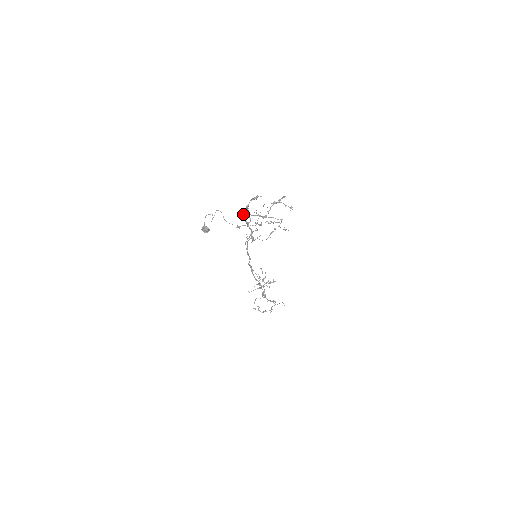
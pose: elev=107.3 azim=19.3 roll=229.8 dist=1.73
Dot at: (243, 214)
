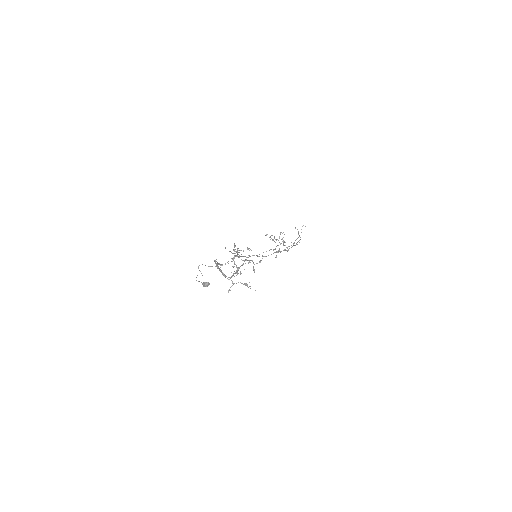
Dot at: occluded
